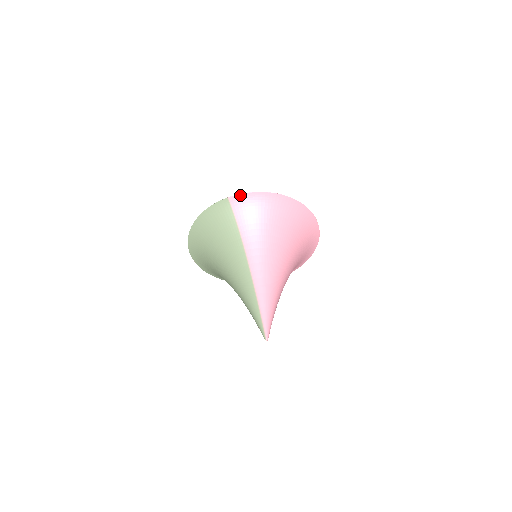
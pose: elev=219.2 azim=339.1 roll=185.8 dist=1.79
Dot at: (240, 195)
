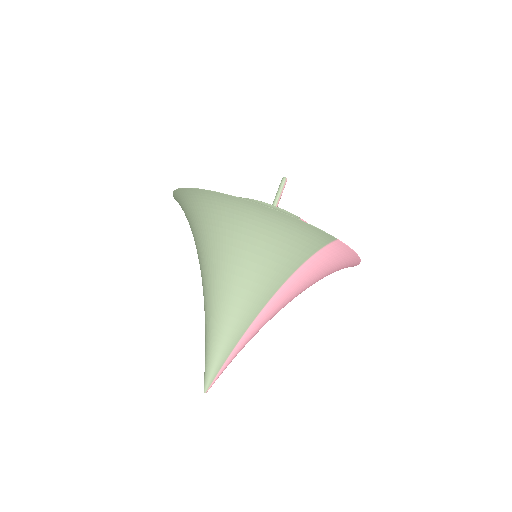
Dot at: (347, 247)
